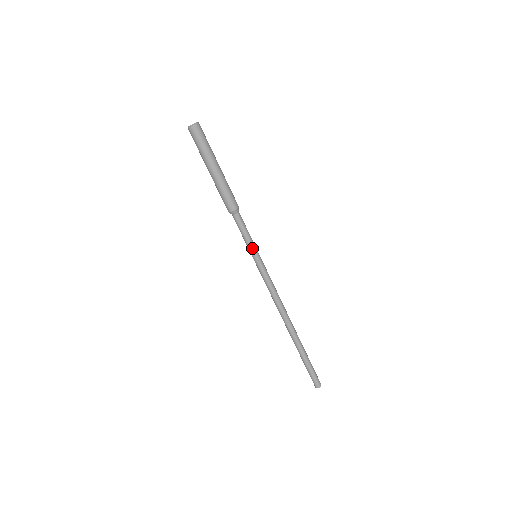
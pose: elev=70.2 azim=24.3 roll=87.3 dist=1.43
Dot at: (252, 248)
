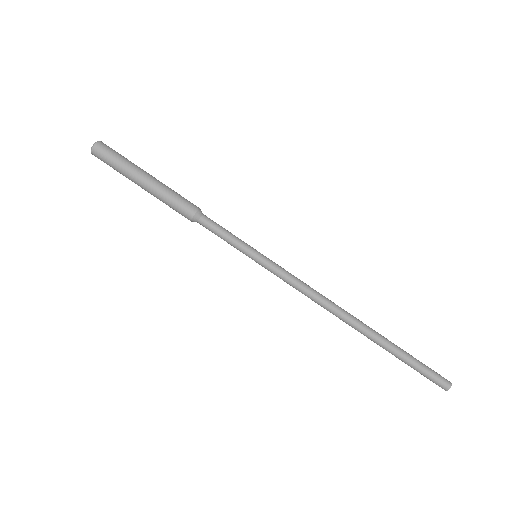
Dot at: (245, 246)
